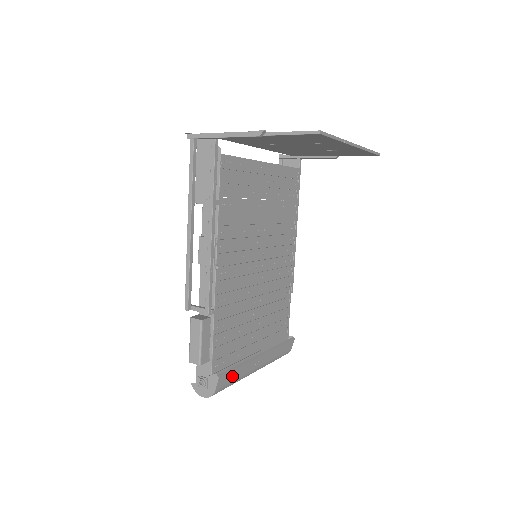
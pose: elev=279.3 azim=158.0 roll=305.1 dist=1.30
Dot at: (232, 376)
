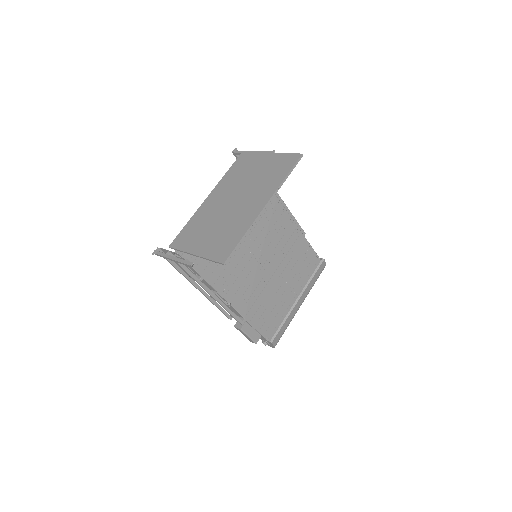
Dot at: (282, 330)
